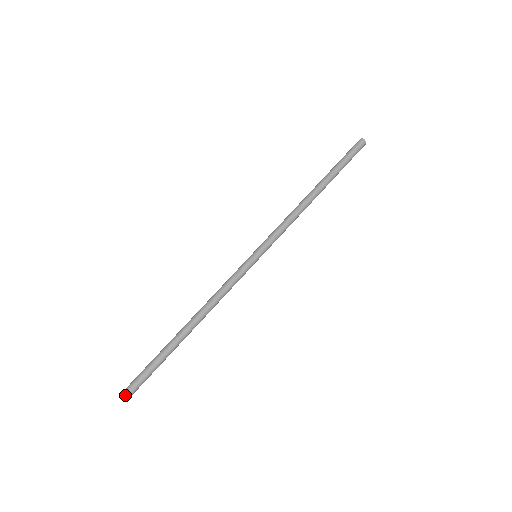
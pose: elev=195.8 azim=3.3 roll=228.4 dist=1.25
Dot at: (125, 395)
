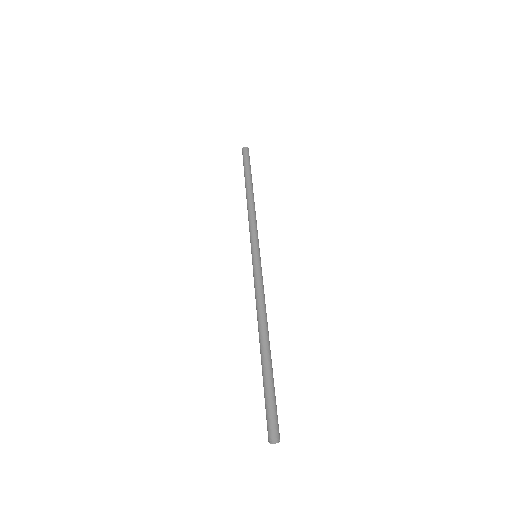
Dot at: (275, 439)
